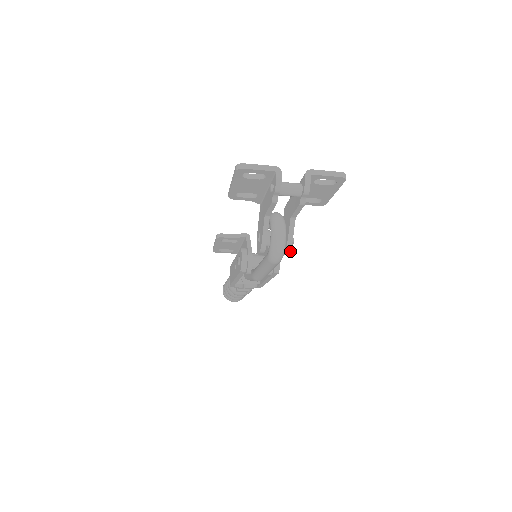
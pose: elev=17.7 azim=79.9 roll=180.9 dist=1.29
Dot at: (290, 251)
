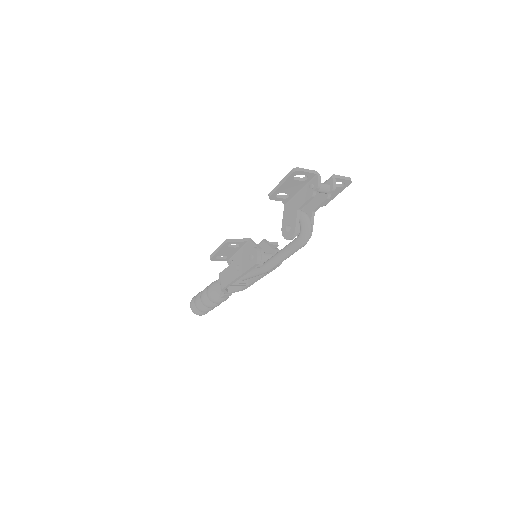
Dot at: (310, 237)
